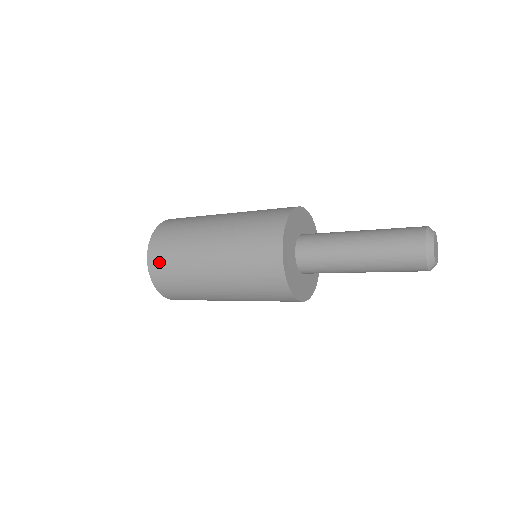
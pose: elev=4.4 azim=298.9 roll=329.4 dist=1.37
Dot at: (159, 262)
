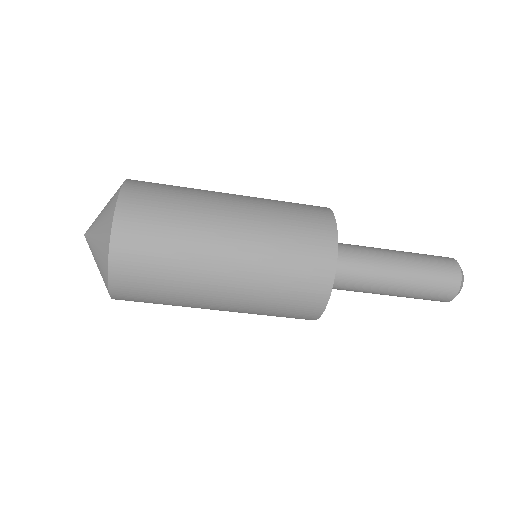
Dot at: occluded
